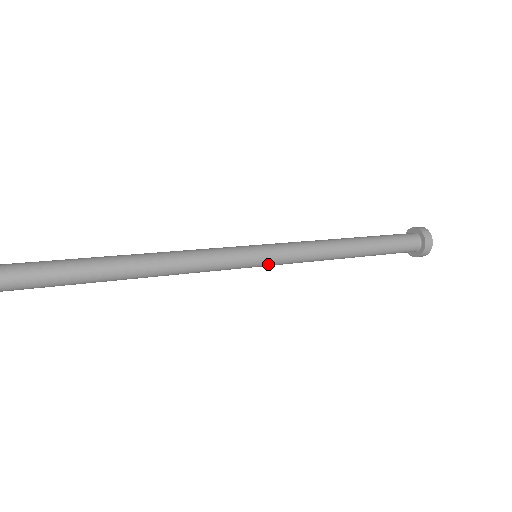
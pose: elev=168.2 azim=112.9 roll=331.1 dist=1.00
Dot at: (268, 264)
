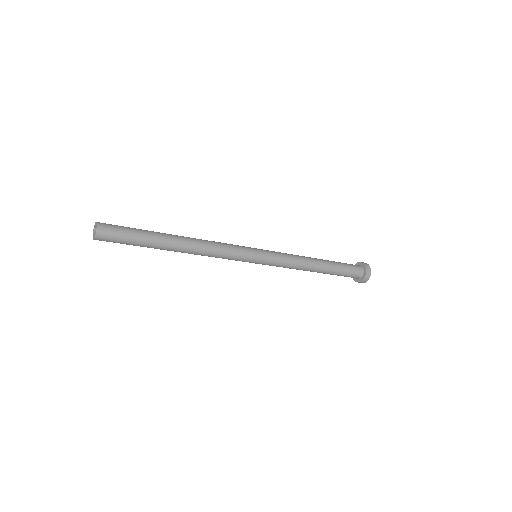
Dot at: (265, 260)
